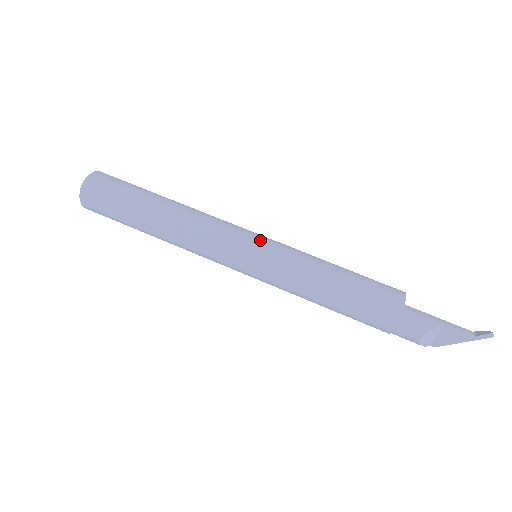
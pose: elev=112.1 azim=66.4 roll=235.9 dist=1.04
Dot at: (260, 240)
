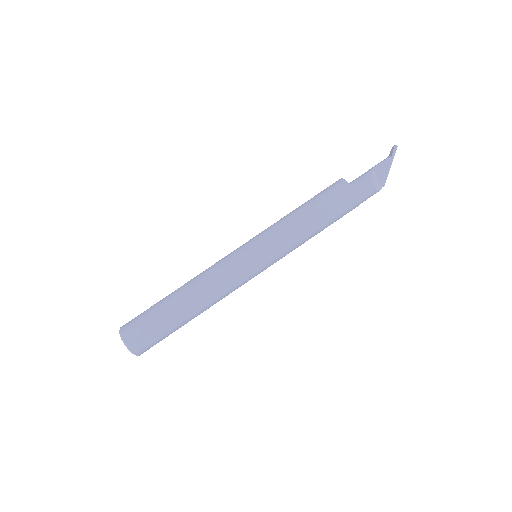
Dot at: (248, 244)
